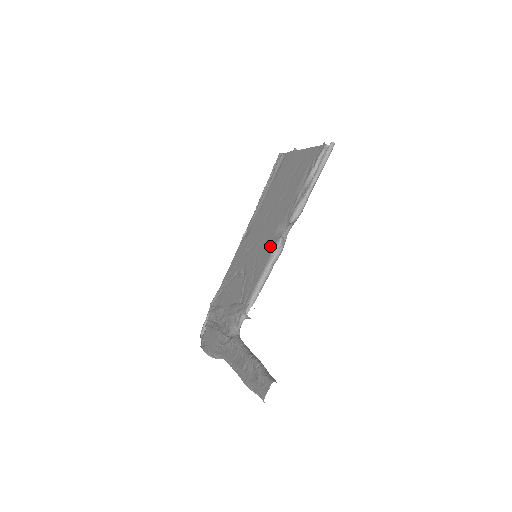
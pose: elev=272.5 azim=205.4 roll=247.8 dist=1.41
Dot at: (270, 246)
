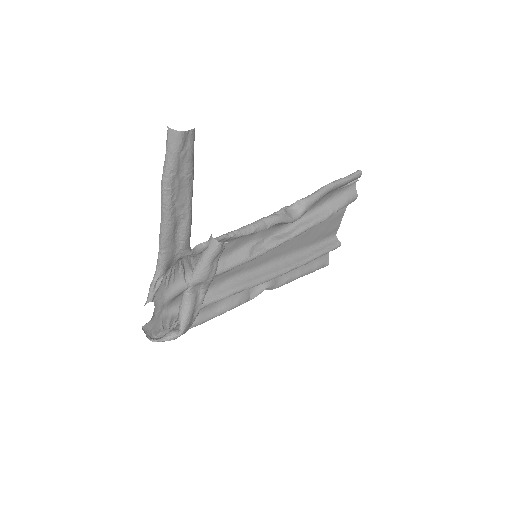
Dot at: occluded
